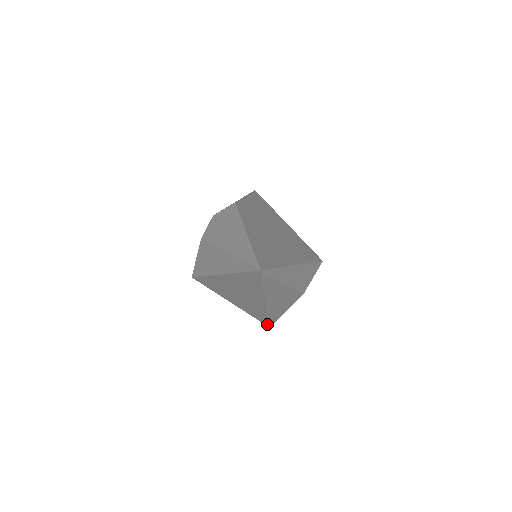
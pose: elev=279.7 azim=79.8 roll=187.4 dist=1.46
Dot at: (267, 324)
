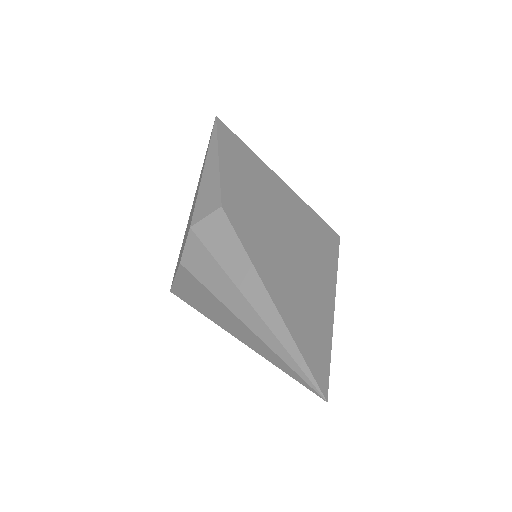
Dot at: occluded
